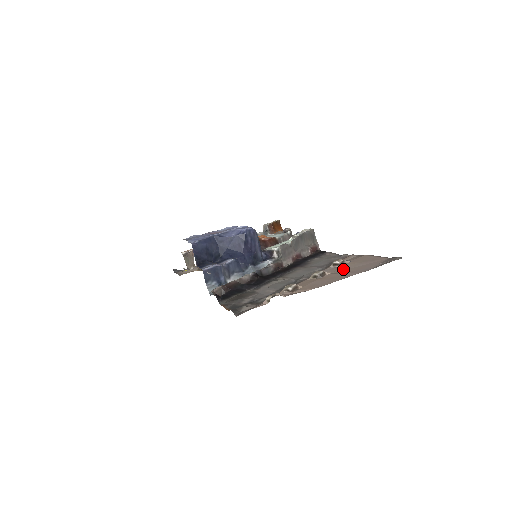
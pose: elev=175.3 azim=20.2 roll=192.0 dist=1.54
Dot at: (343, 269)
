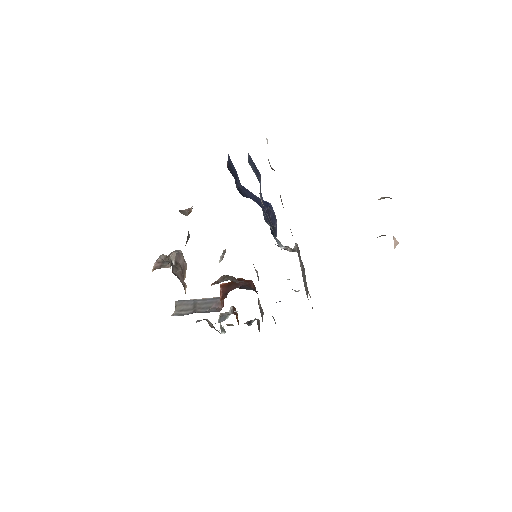
Dot at: occluded
